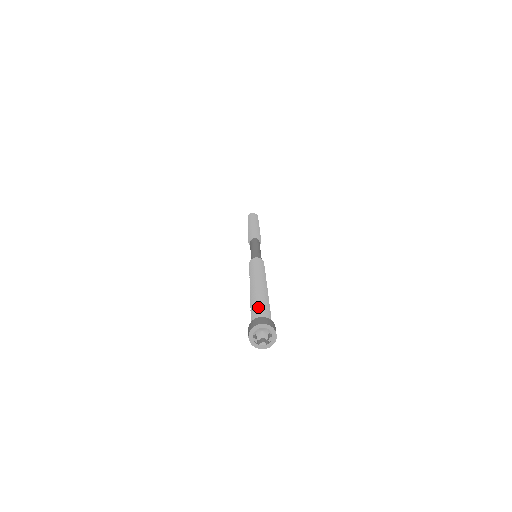
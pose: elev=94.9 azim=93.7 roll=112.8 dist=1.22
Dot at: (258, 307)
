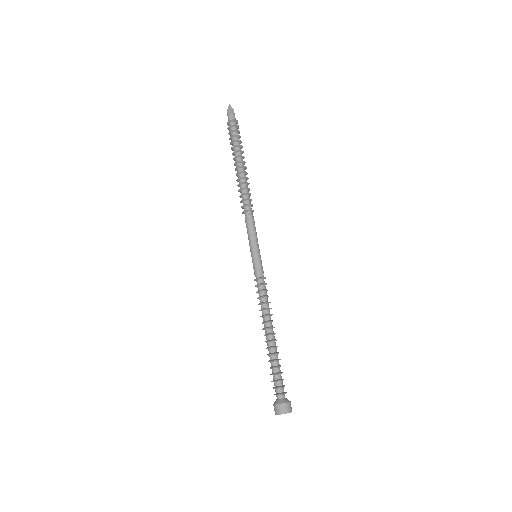
Dot at: (276, 381)
